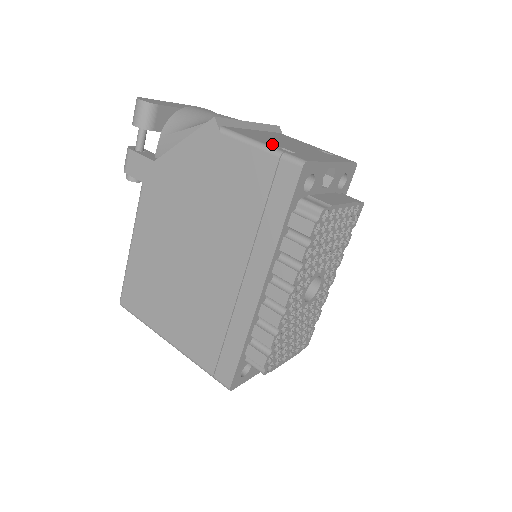
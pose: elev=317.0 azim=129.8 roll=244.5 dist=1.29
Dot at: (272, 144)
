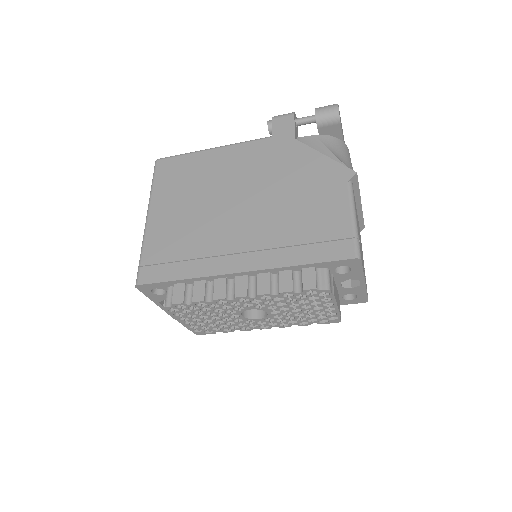
Dot at: occluded
